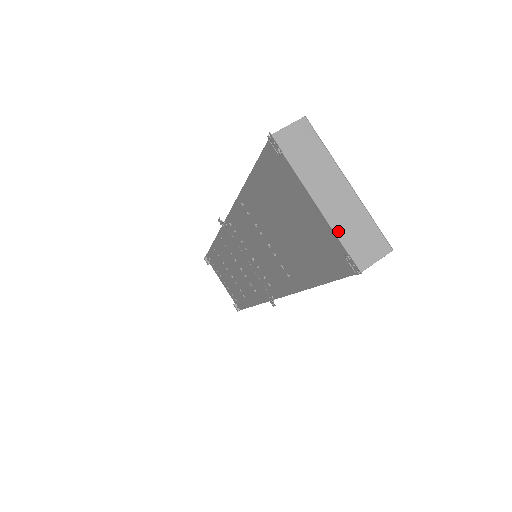
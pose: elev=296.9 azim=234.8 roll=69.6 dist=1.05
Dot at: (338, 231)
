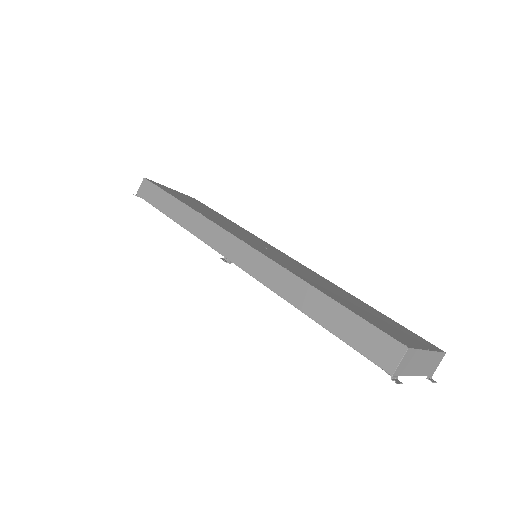
Dot at: (424, 374)
